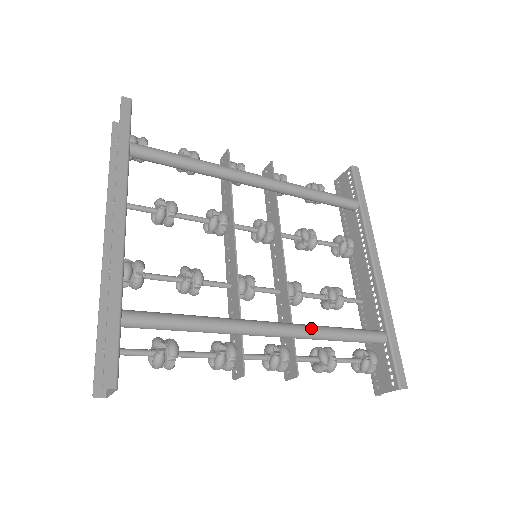
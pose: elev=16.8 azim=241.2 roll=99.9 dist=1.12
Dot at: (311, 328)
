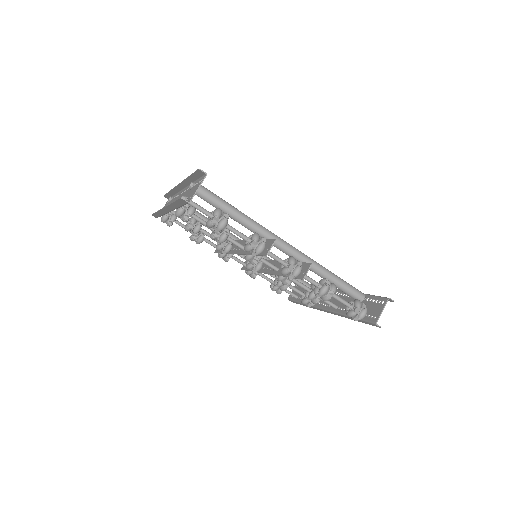
Dot at: (309, 258)
